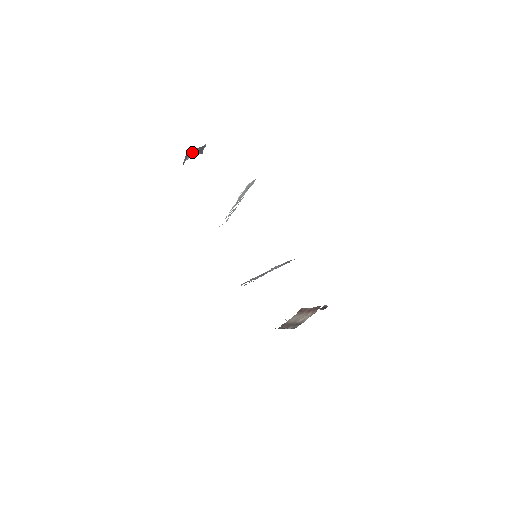
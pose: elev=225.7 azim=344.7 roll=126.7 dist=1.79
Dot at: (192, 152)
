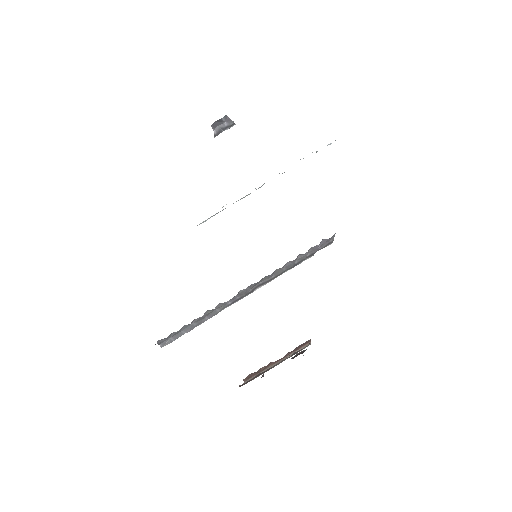
Dot at: (217, 124)
